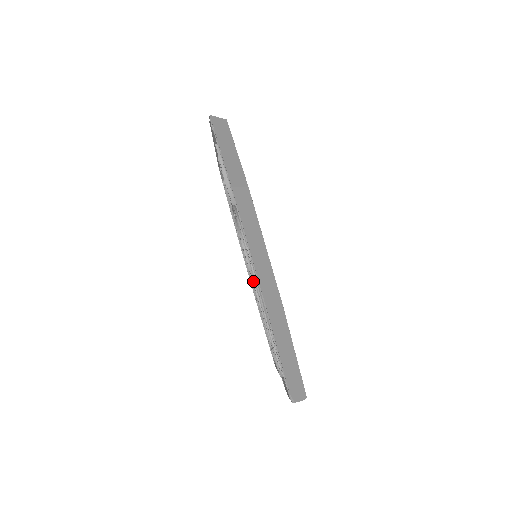
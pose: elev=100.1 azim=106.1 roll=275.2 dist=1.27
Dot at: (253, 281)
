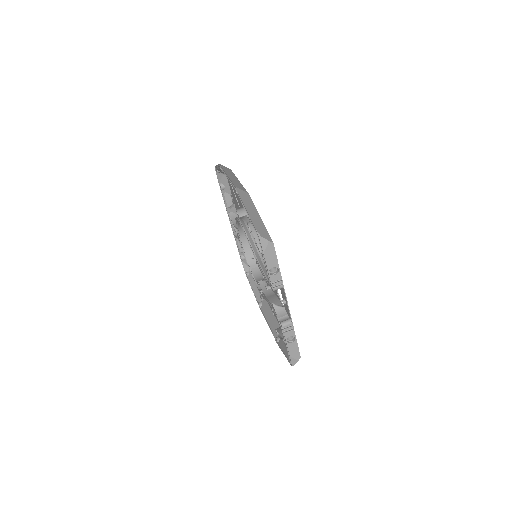
Dot at: (258, 281)
